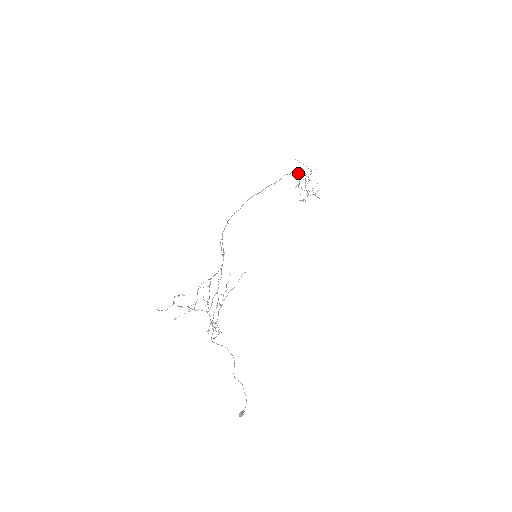
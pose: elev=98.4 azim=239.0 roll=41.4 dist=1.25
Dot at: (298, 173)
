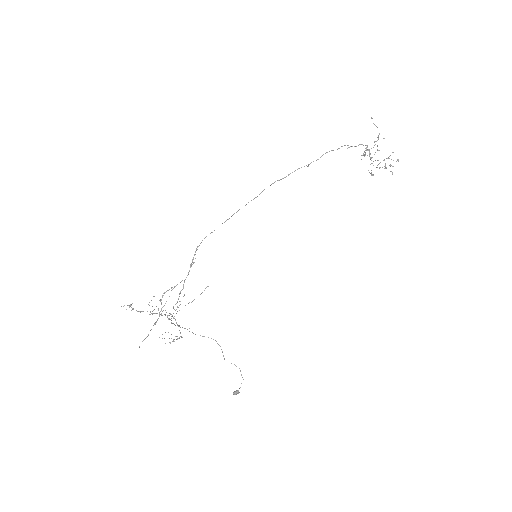
Dot at: (352, 146)
